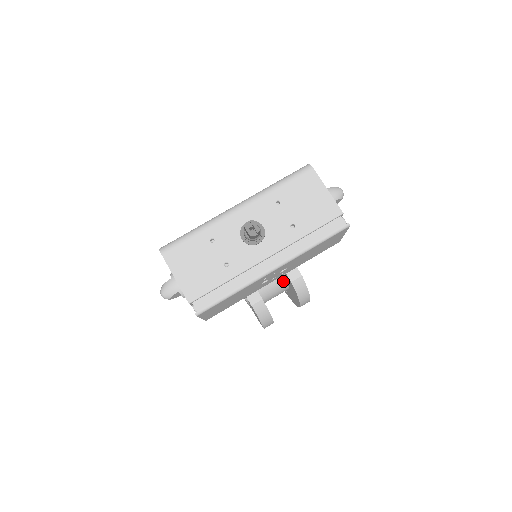
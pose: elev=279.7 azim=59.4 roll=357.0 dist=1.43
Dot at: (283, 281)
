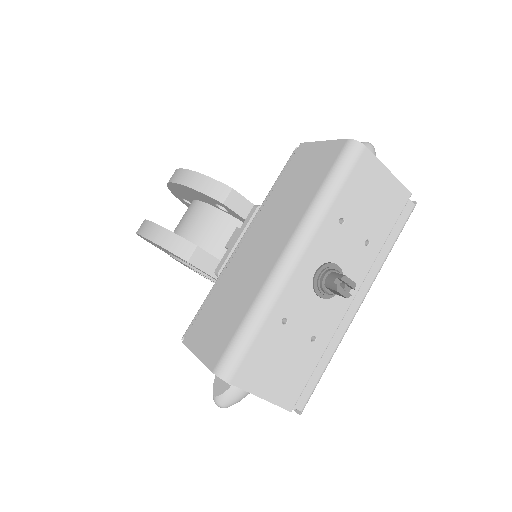
Dot at: occluded
